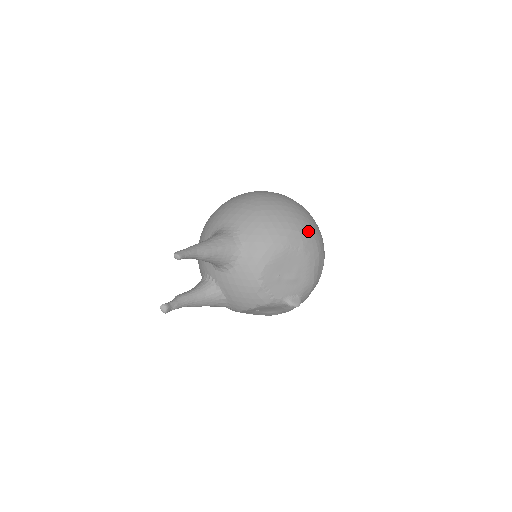
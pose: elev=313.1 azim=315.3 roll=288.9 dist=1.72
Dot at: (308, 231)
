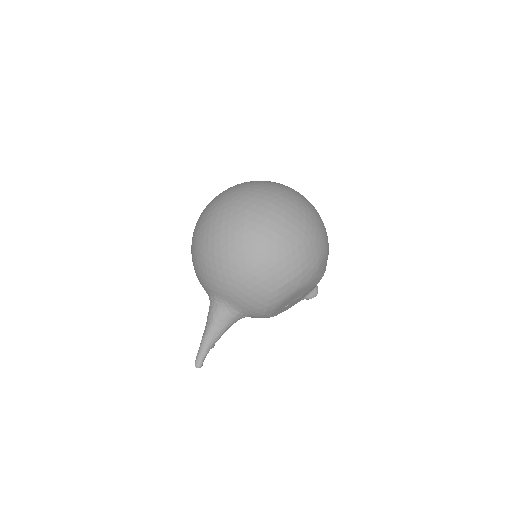
Dot at: (296, 271)
